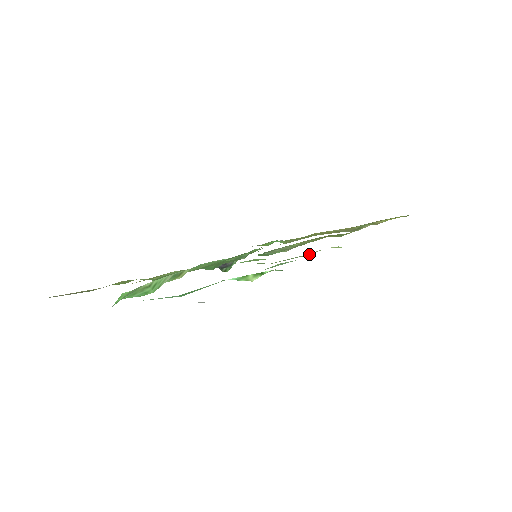
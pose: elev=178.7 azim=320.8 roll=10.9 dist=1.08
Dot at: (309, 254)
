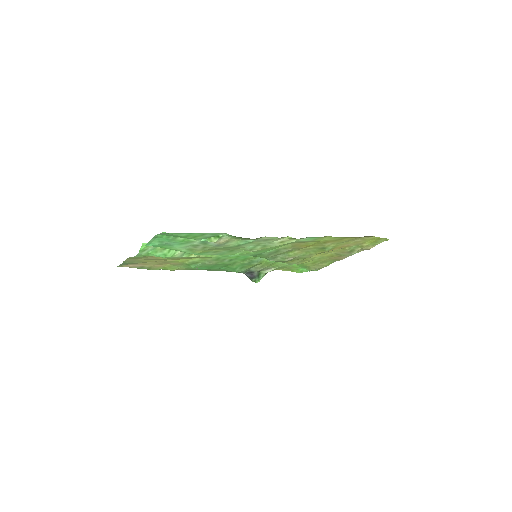
Dot at: (275, 245)
